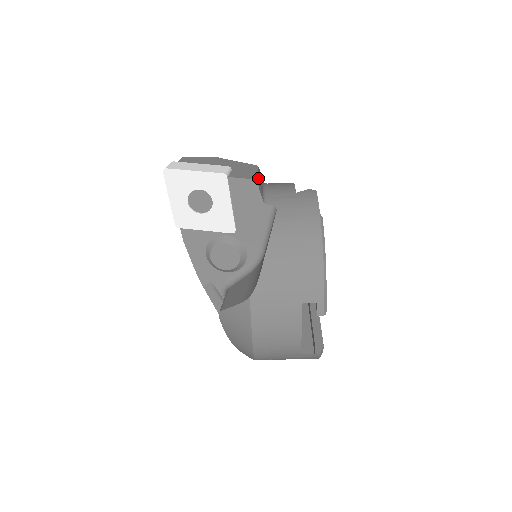
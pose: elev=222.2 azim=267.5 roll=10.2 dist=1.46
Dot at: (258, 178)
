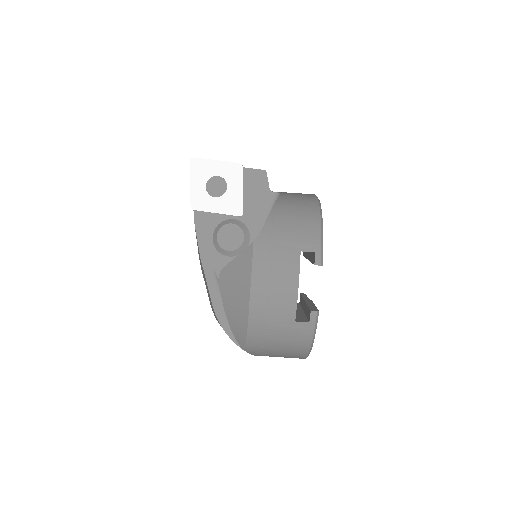
Dot at: occluded
